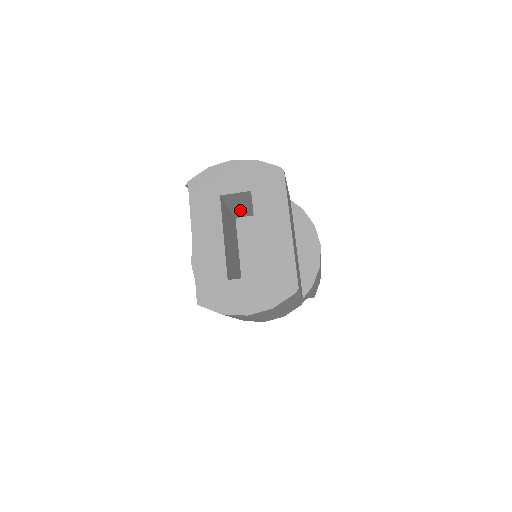
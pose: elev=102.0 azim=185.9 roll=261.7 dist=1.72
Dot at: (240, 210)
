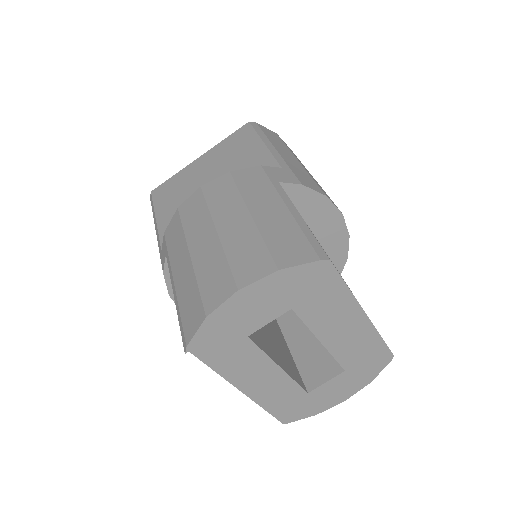
Dot at: occluded
